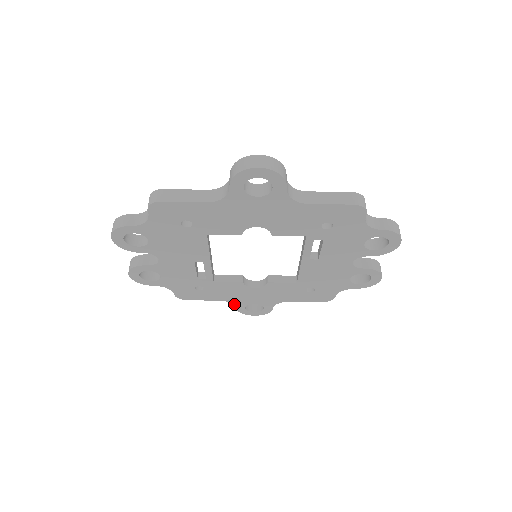
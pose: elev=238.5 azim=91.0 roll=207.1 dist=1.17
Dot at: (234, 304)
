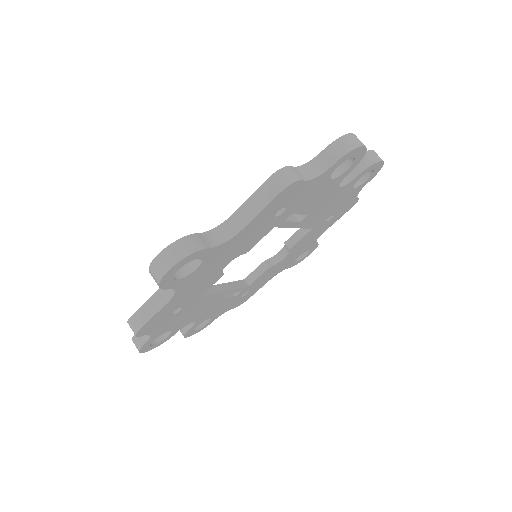
Dot at: occluded
